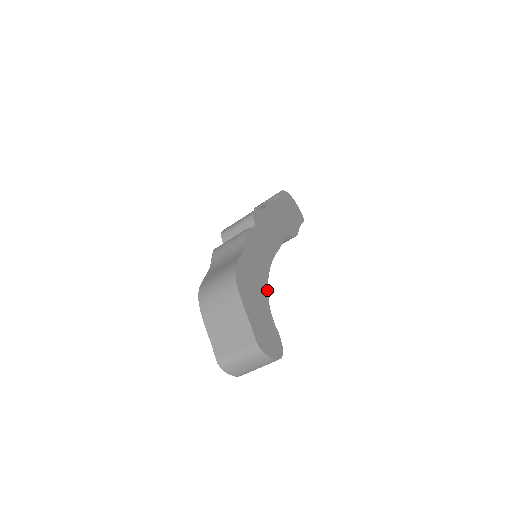
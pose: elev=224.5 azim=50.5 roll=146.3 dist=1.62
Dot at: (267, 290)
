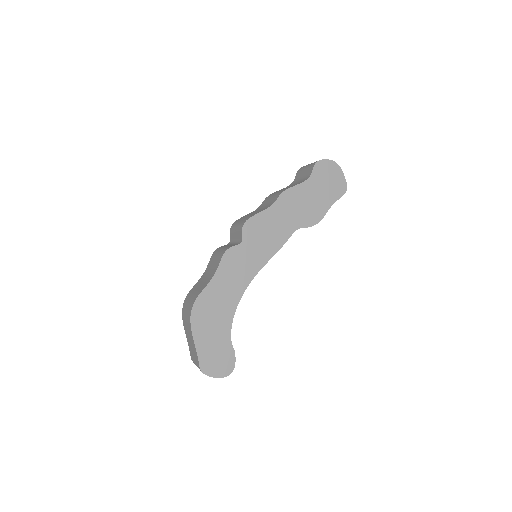
Dot at: (234, 312)
